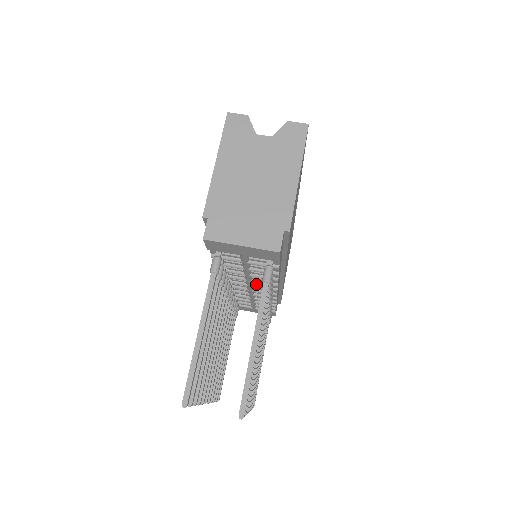
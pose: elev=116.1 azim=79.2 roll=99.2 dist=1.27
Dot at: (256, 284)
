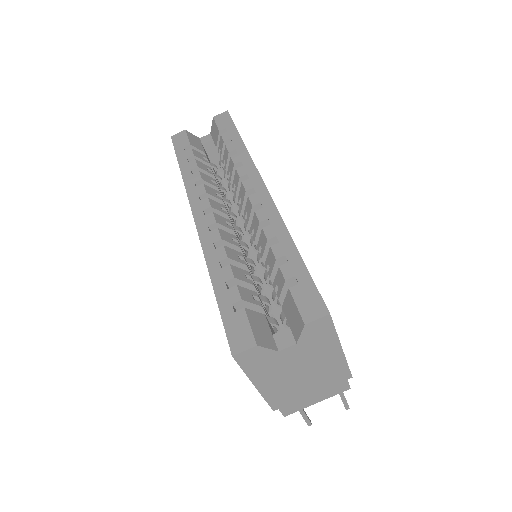
Dot at: occluded
